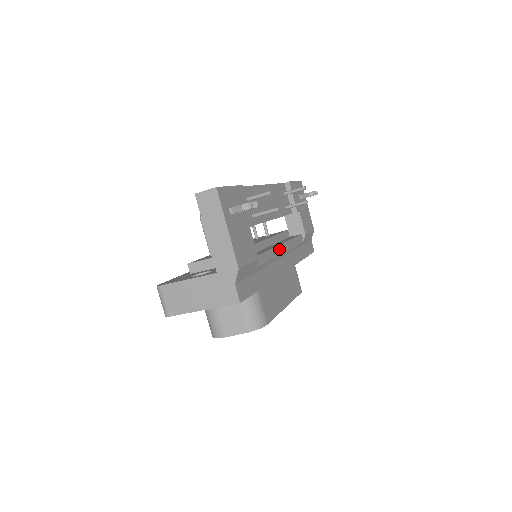
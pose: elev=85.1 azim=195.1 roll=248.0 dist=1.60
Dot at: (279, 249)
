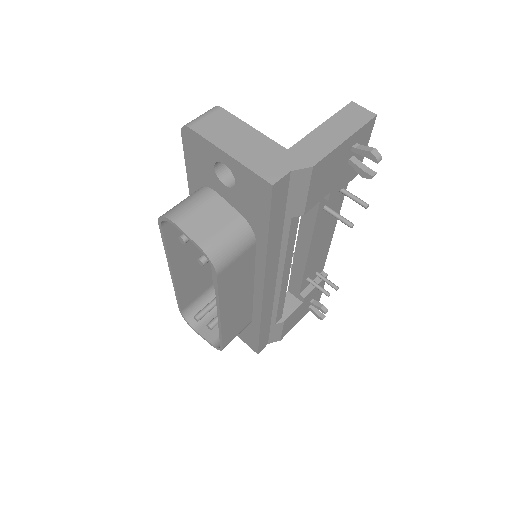
Dot at: (287, 270)
